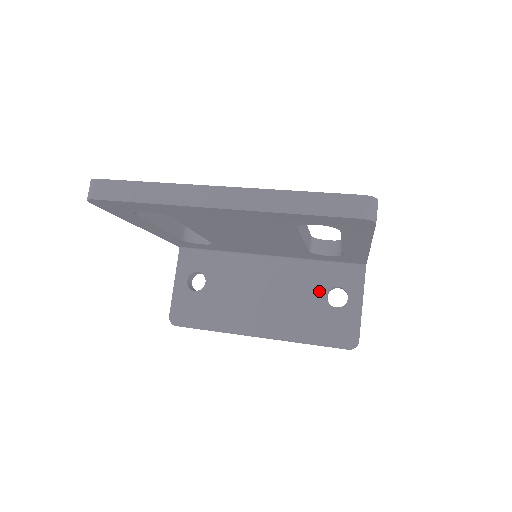
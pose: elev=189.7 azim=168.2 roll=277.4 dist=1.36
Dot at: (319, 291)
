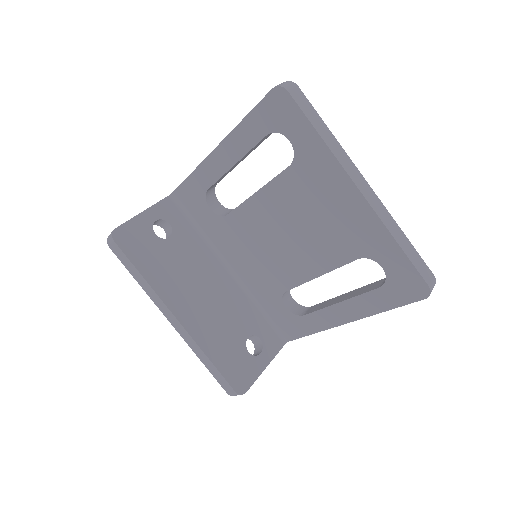
Dot at: (246, 329)
